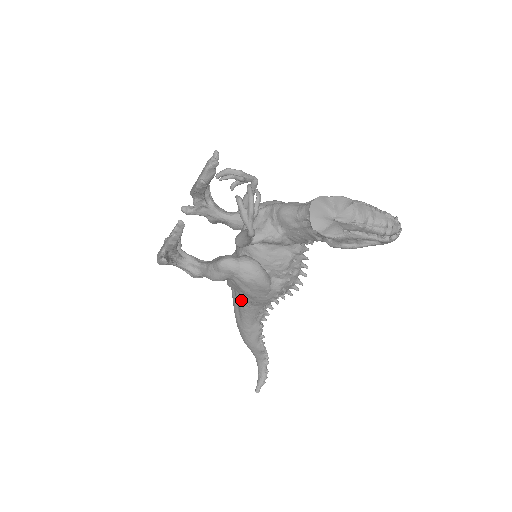
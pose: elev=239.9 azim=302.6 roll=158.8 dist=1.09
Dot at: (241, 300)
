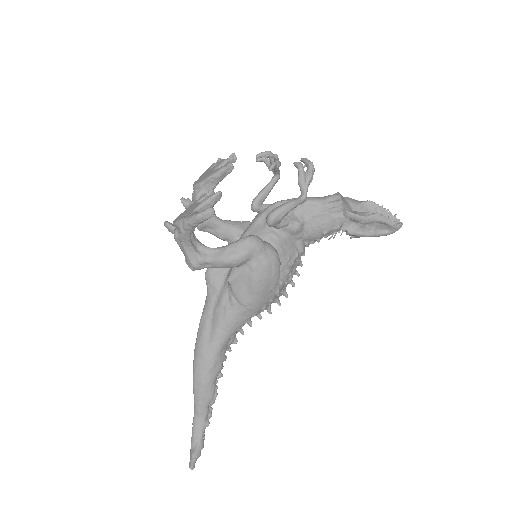
Dot at: (228, 308)
